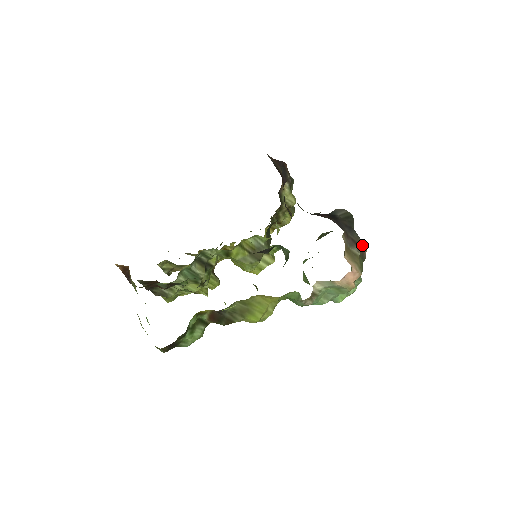
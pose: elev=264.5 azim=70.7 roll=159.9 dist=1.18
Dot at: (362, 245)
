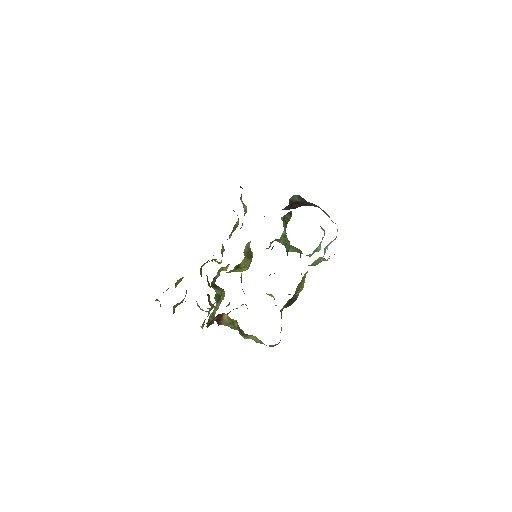
Dot at: occluded
